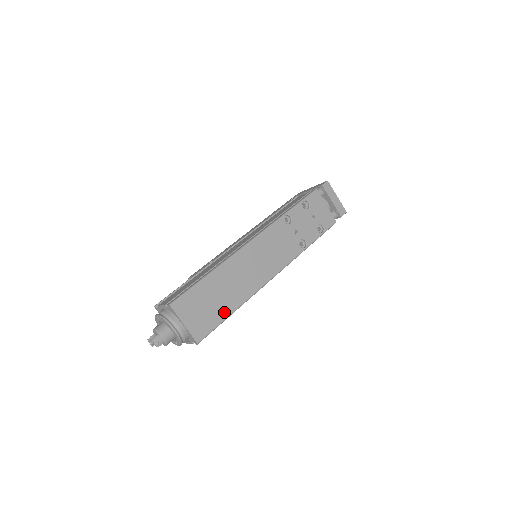
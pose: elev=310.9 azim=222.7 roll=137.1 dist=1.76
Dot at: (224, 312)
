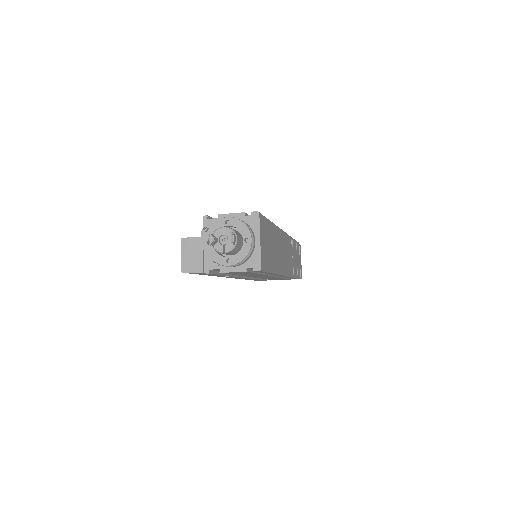
Dot at: (271, 264)
